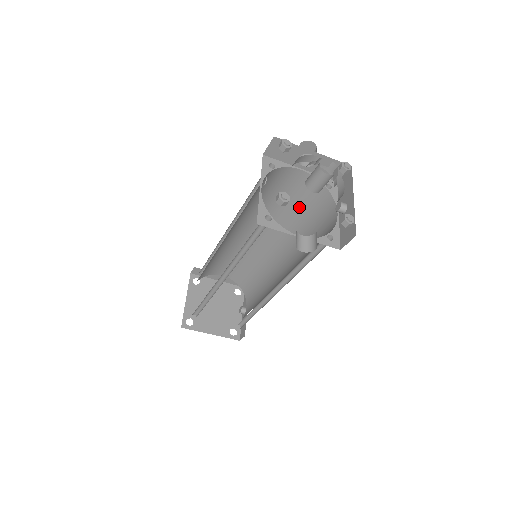
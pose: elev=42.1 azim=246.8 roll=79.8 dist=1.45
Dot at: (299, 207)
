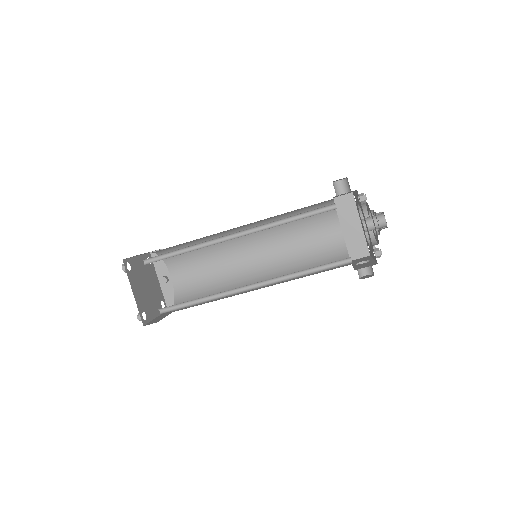
Dot at: occluded
